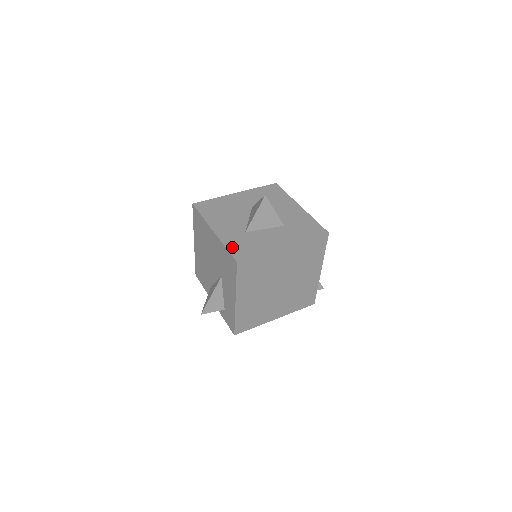
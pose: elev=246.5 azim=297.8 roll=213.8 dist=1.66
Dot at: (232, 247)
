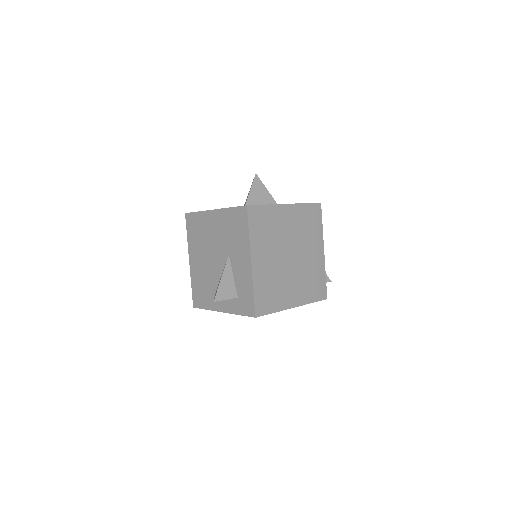
Dot at: occluded
